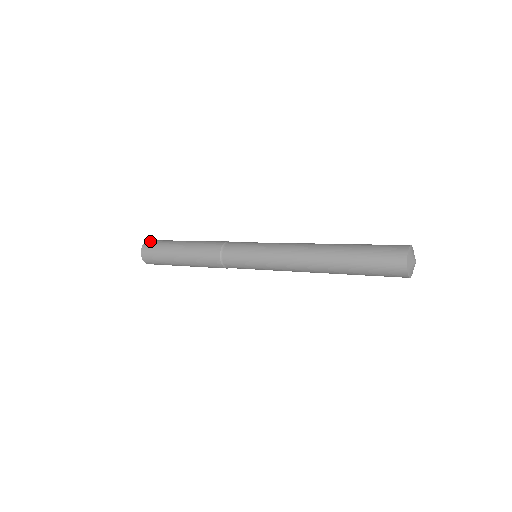
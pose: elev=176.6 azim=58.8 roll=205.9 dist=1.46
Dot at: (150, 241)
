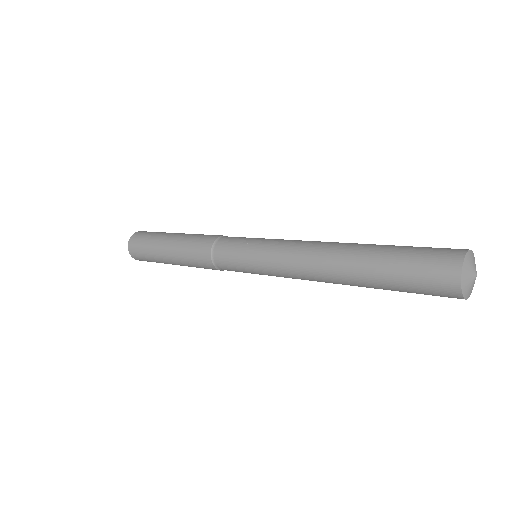
Dot at: (143, 231)
